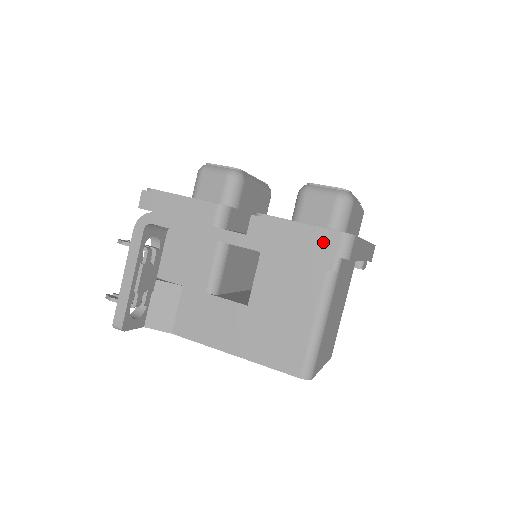
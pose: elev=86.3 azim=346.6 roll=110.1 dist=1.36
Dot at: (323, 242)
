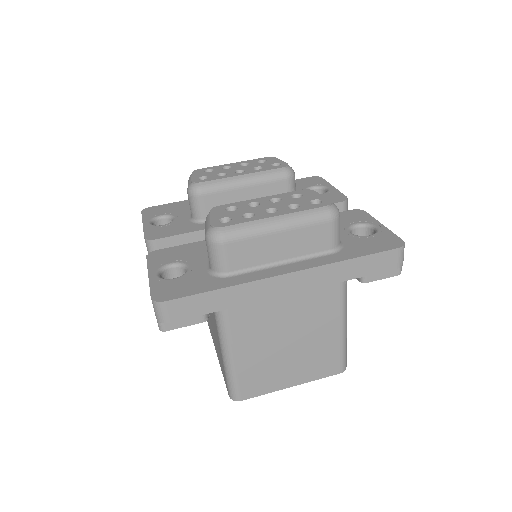
Dot at: occluded
